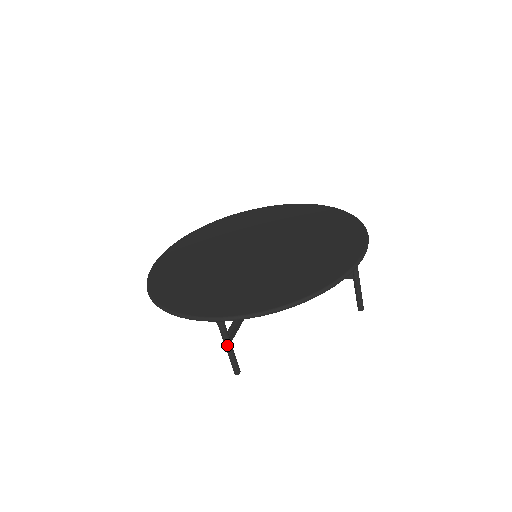
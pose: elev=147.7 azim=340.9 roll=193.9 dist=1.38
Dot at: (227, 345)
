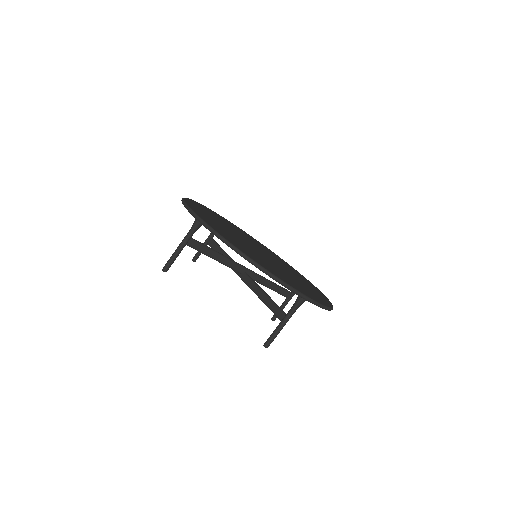
Dot at: occluded
